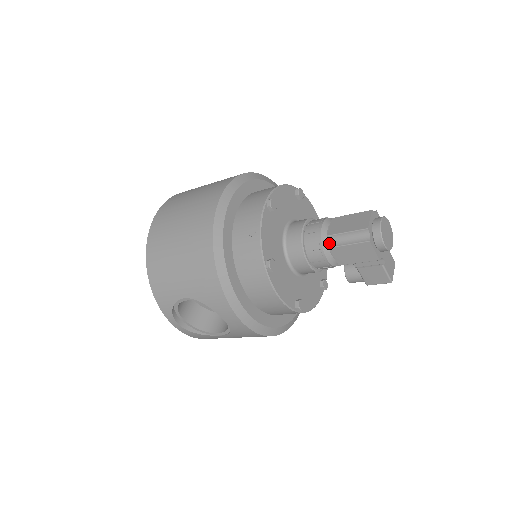
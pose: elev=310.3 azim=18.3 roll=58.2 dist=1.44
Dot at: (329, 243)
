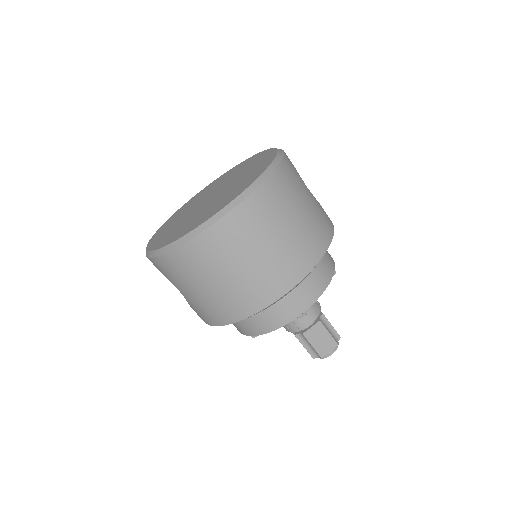
Dot at: (299, 334)
